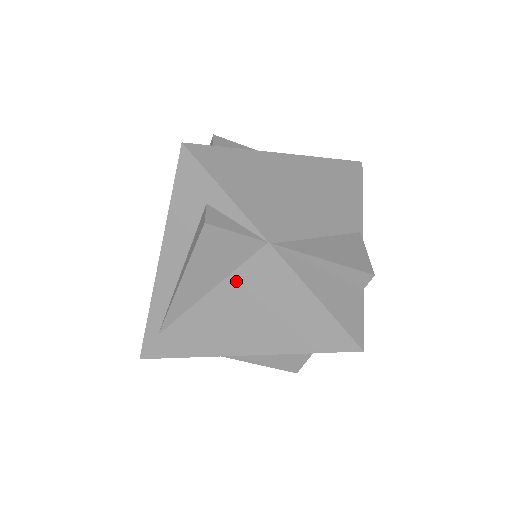
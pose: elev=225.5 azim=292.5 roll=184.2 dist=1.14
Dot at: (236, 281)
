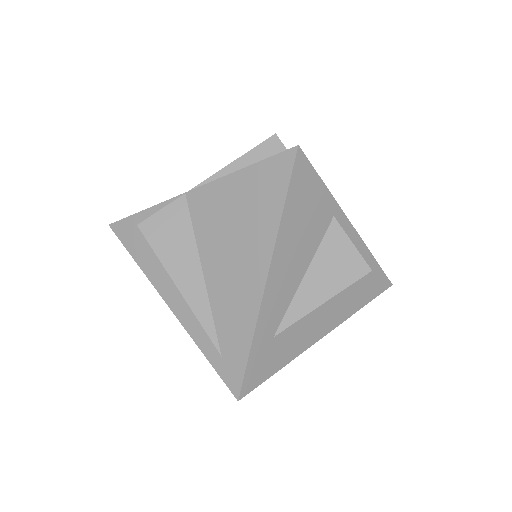
Dot at: (203, 240)
